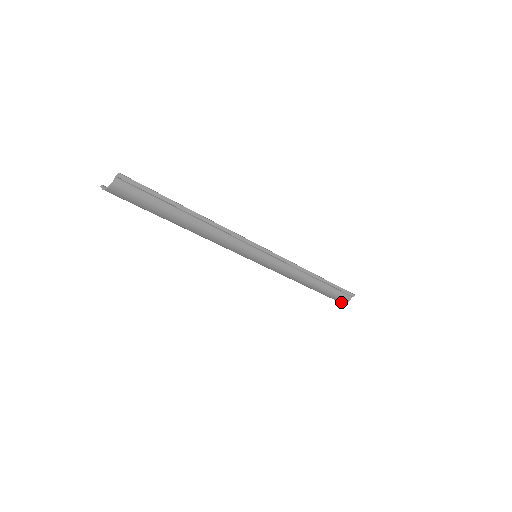
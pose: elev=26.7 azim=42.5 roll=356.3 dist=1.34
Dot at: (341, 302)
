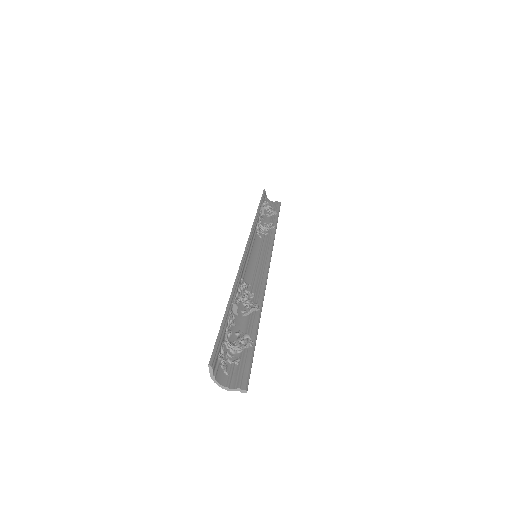
Dot at: (266, 199)
